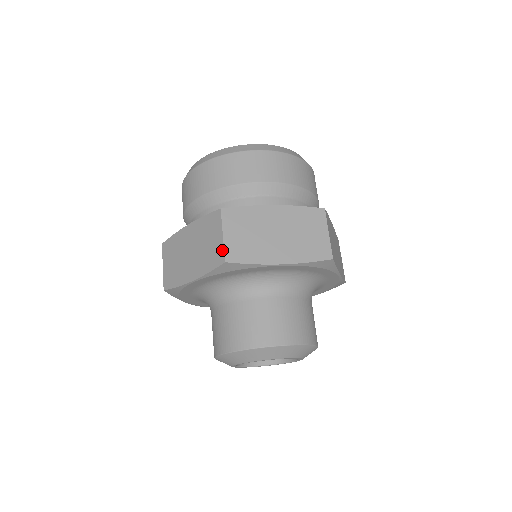
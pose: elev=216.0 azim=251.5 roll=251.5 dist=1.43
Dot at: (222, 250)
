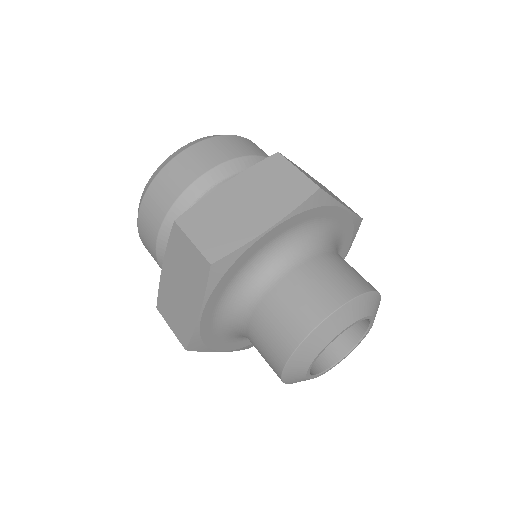
Dot at: (201, 256)
